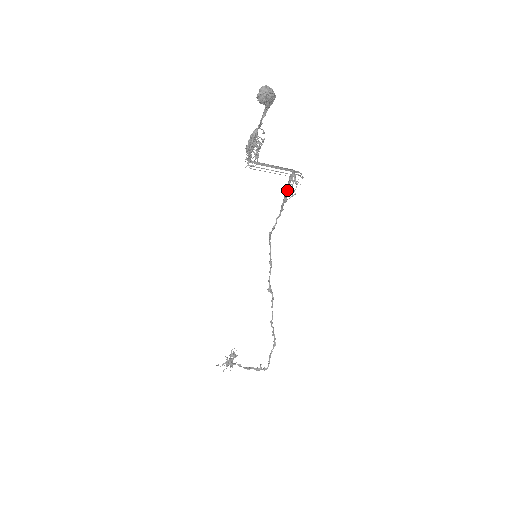
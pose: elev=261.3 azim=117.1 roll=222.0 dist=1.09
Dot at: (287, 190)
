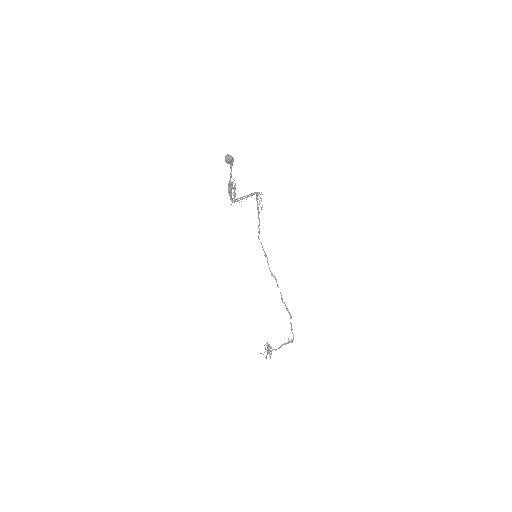
Dot at: (257, 205)
